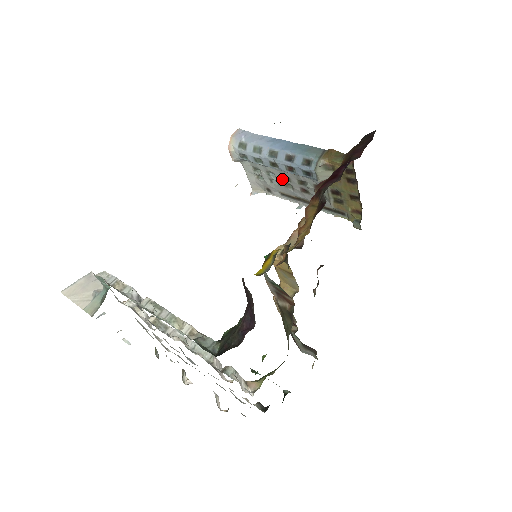
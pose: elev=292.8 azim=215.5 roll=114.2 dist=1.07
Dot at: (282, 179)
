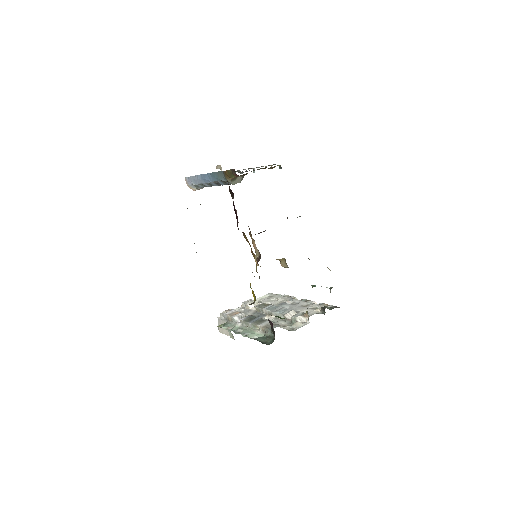
Dot at: occluded
